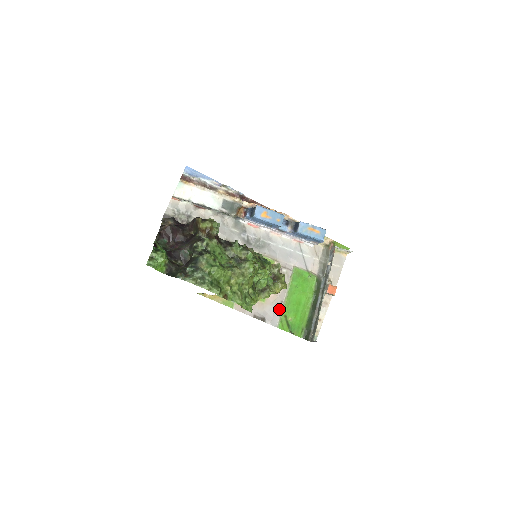
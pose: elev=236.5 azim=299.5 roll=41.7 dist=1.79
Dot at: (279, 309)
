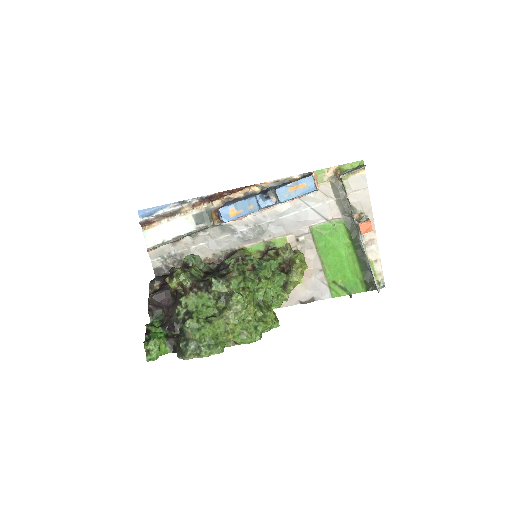
Dot at: (322, 279)
